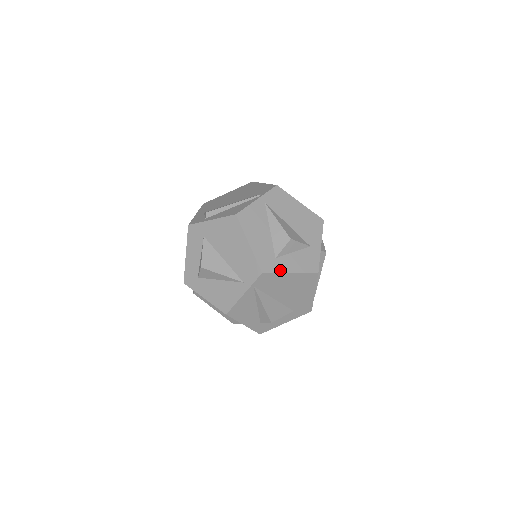
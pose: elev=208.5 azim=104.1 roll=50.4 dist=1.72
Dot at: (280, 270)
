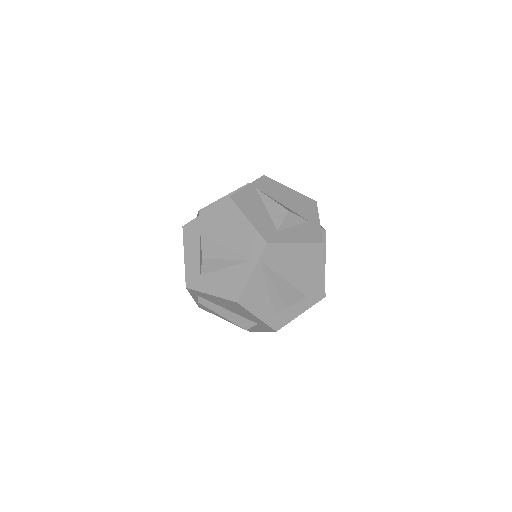
Dot at: (284, 240)
